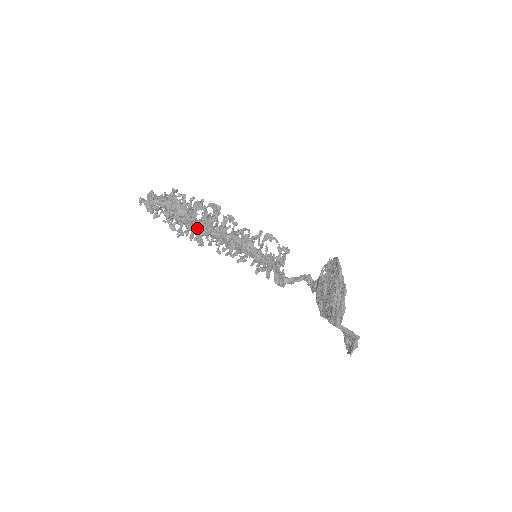
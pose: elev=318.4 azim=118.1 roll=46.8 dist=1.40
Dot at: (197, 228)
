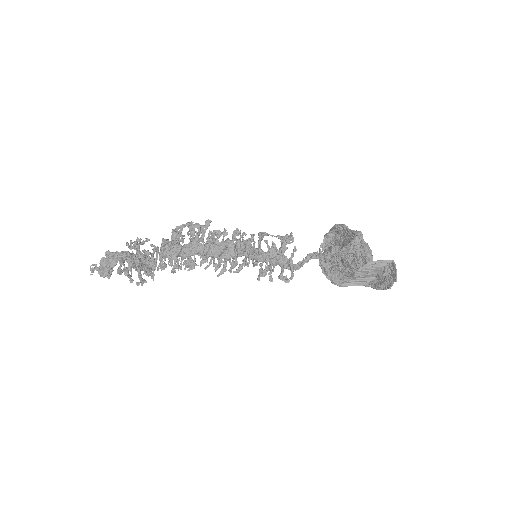
Dot at: (183, 253)
